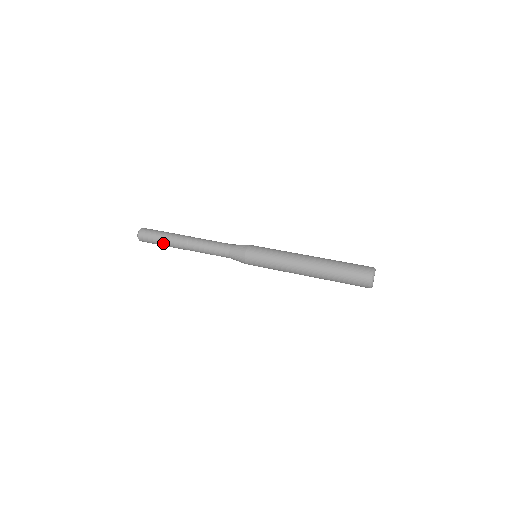
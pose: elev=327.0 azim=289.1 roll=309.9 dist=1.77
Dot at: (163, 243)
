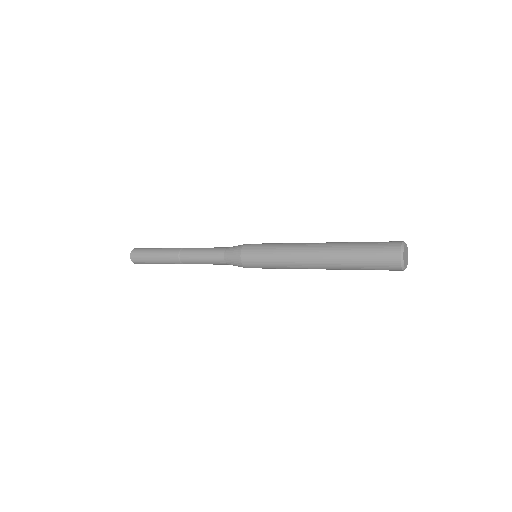
Dot at: (157, 263)
